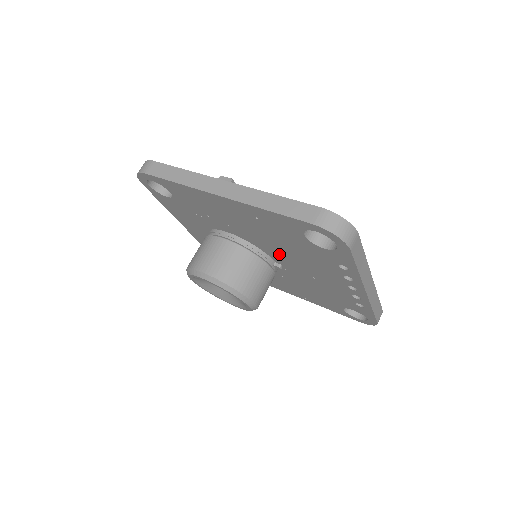
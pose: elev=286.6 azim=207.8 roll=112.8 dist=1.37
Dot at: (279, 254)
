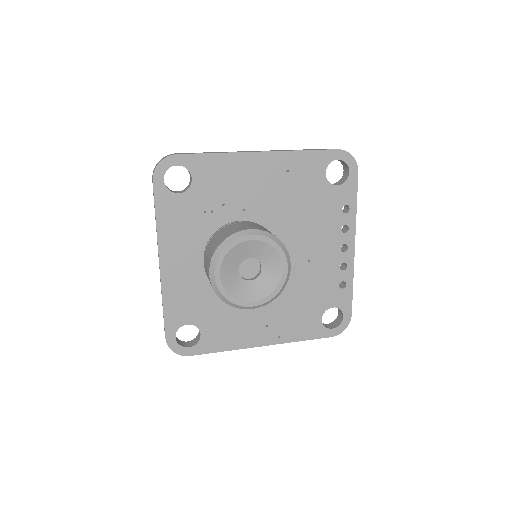
Dot at: (285, 234)
